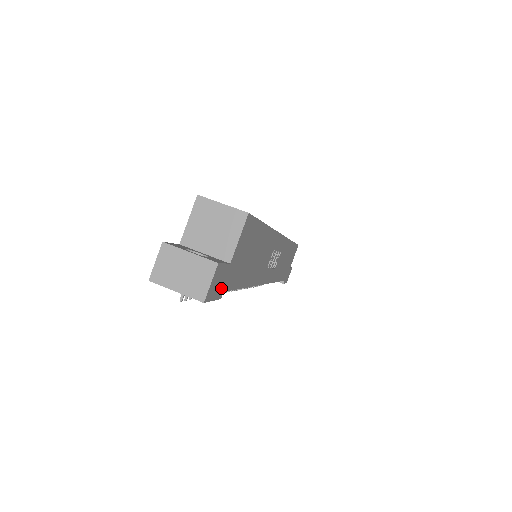
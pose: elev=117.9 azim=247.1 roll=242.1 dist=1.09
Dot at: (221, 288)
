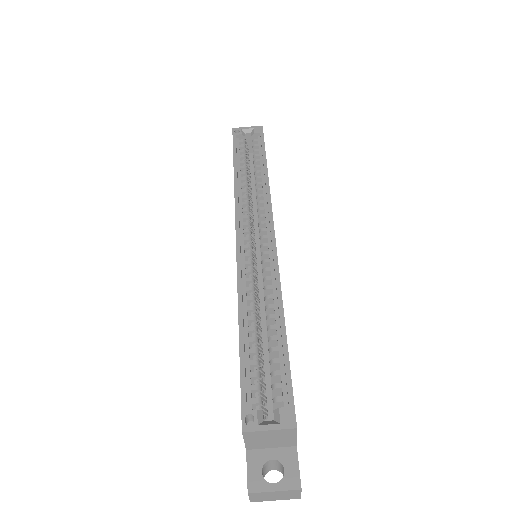
Dot at: occluded
